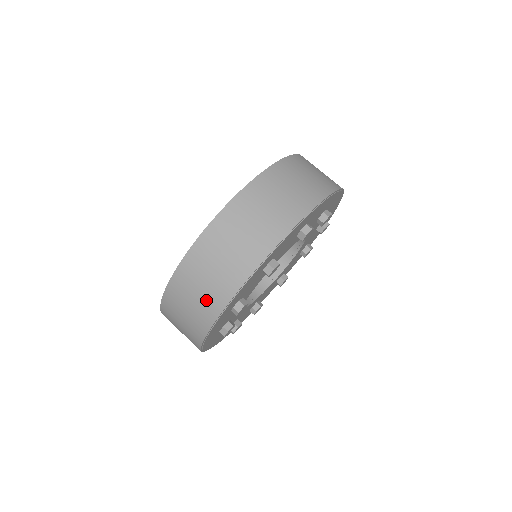
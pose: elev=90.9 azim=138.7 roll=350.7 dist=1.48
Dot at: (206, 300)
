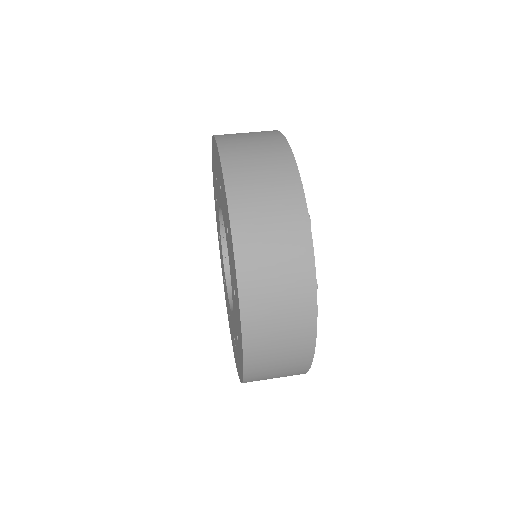
Dot at: (291, 364)
